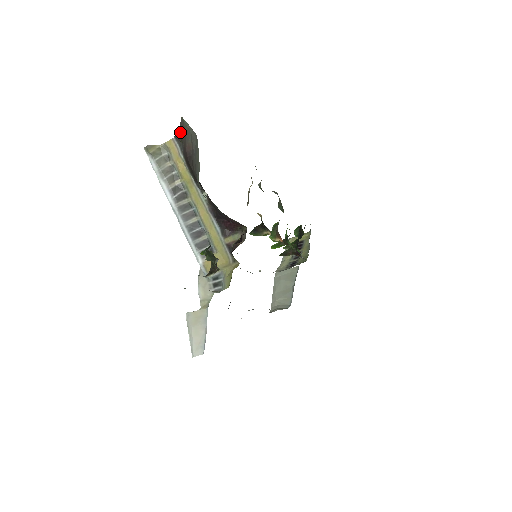
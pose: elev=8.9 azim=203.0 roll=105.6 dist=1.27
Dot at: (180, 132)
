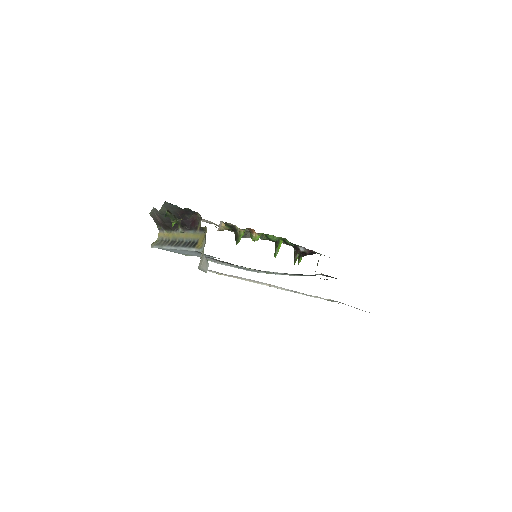
Dot at: (156, 223)
